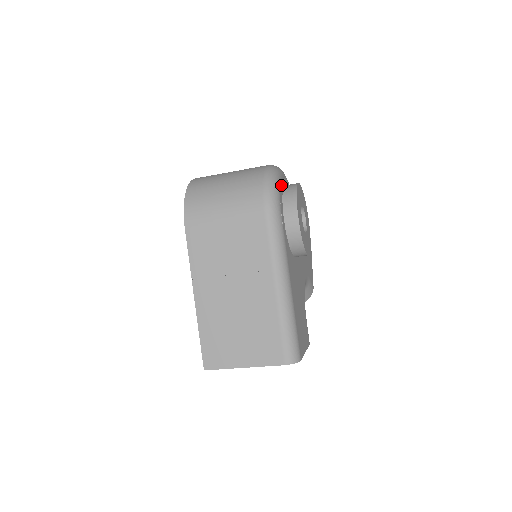
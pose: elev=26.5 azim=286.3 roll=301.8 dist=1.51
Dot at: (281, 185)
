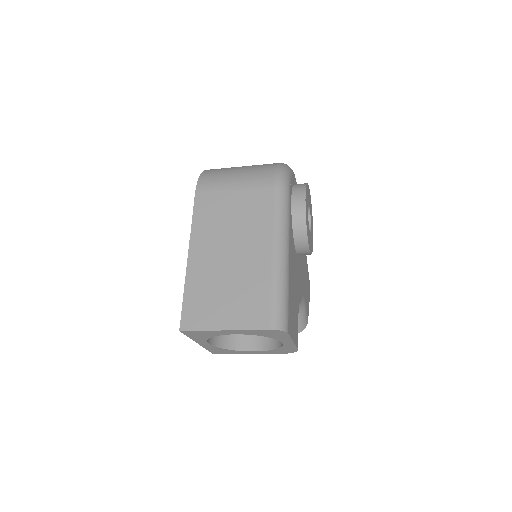
Dot at: (293, 178)
